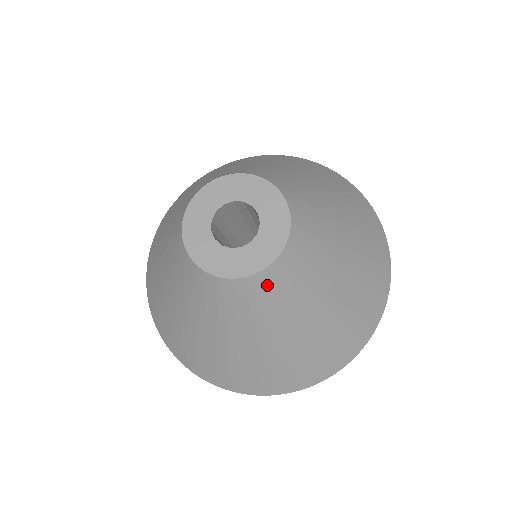
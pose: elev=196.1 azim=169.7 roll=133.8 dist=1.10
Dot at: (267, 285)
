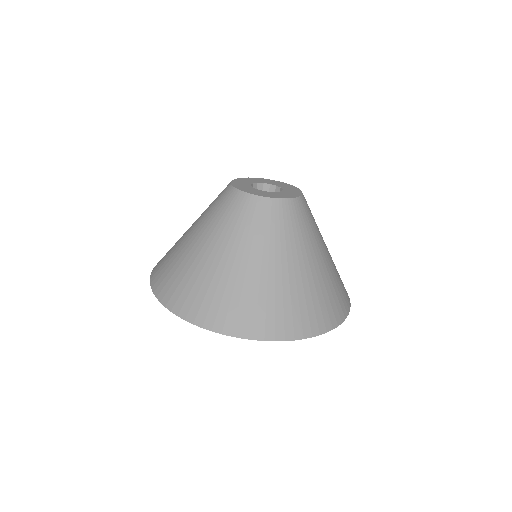
Dot at: (302, 210)
